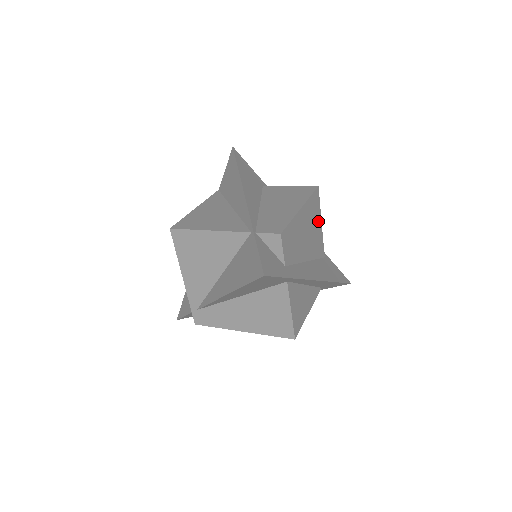
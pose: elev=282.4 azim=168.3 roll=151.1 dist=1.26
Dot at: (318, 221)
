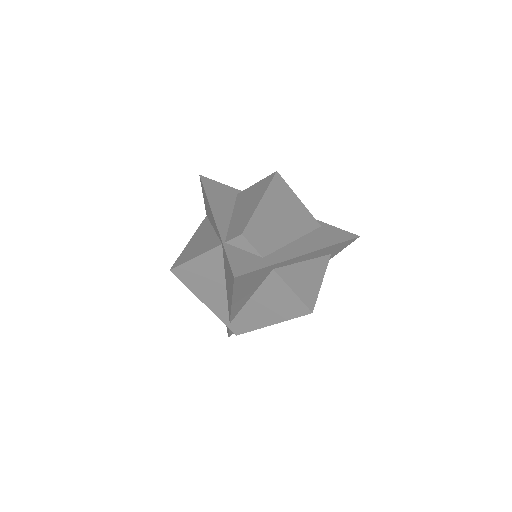
Dot at: (293, 200)
